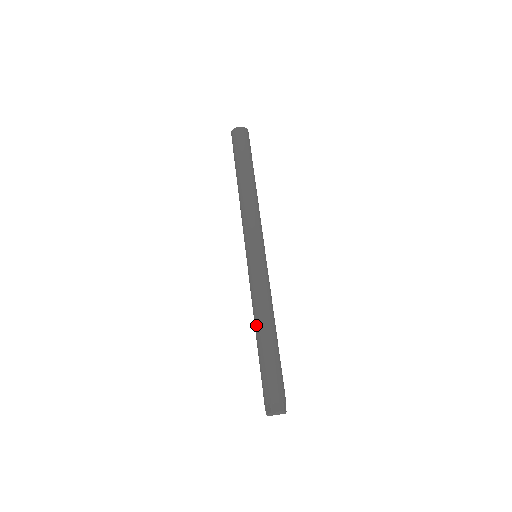
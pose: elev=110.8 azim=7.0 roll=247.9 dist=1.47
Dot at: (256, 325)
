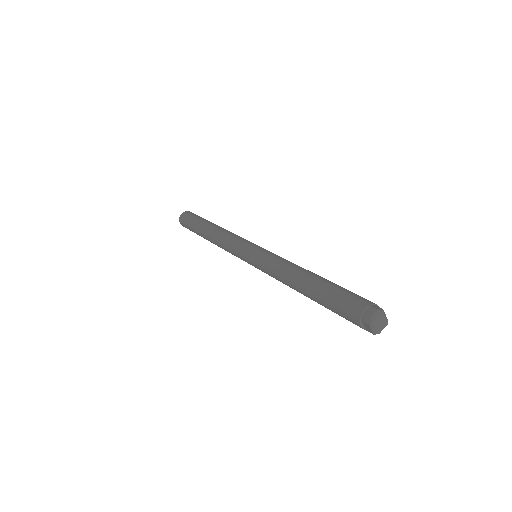
Dot at: (295, 289)
